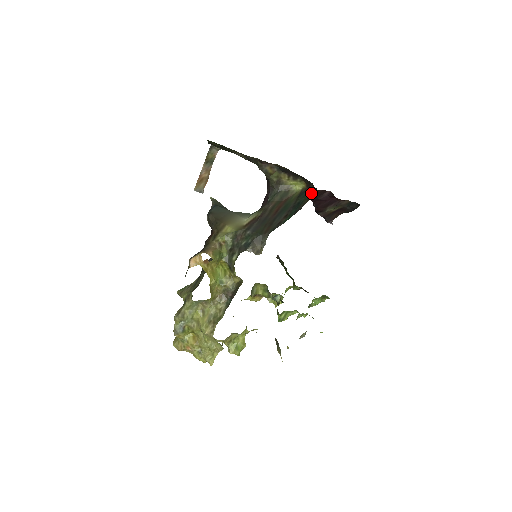
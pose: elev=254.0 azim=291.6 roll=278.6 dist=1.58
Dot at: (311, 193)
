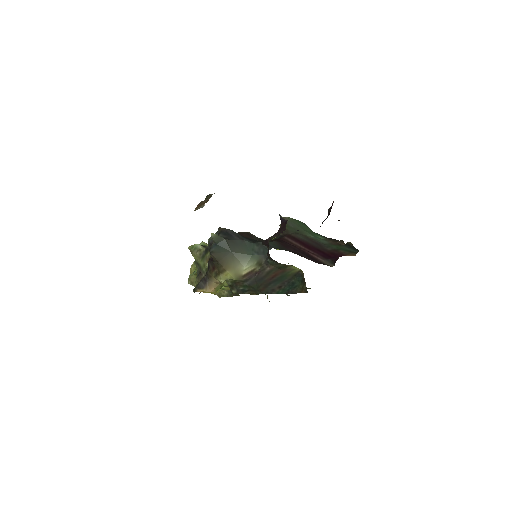
Dot at: (304, 290)
